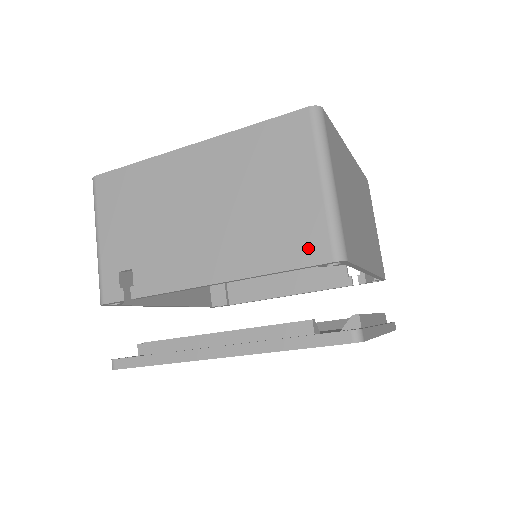
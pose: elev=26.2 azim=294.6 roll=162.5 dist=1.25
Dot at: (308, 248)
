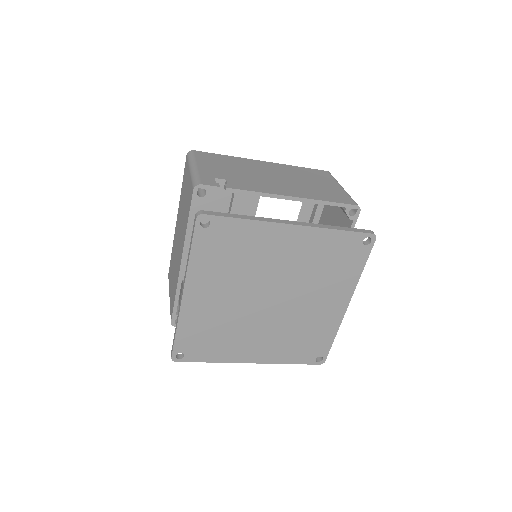
Dot at: (342, 199)
